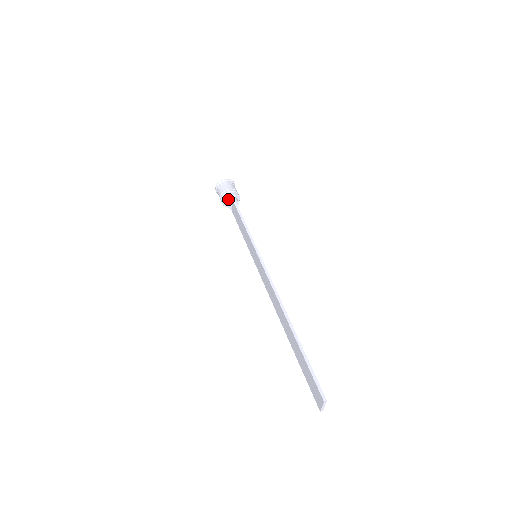
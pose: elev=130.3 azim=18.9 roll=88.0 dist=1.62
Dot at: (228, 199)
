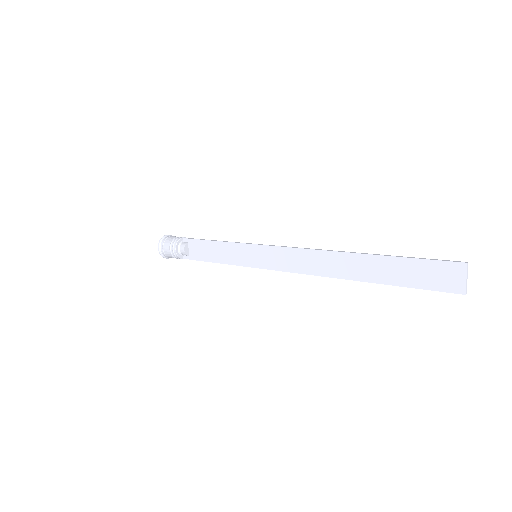
Dot at: (182, 243)
